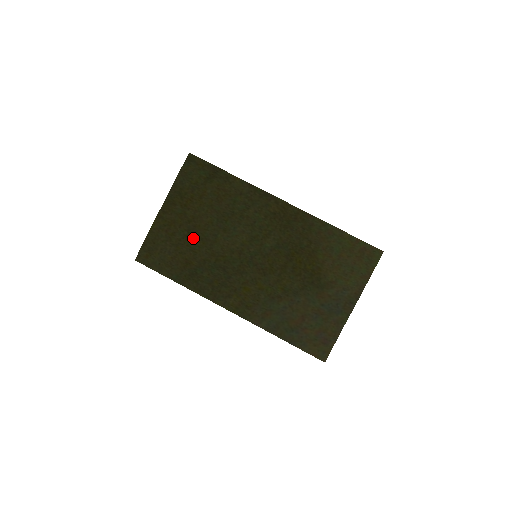
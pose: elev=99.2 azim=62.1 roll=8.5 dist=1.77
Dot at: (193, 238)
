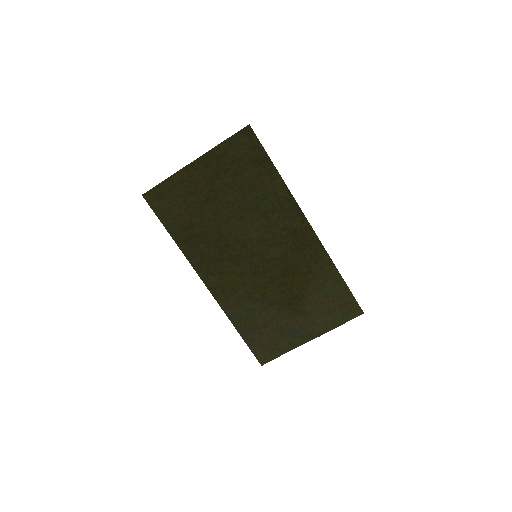
Dot at: (208, 208)
